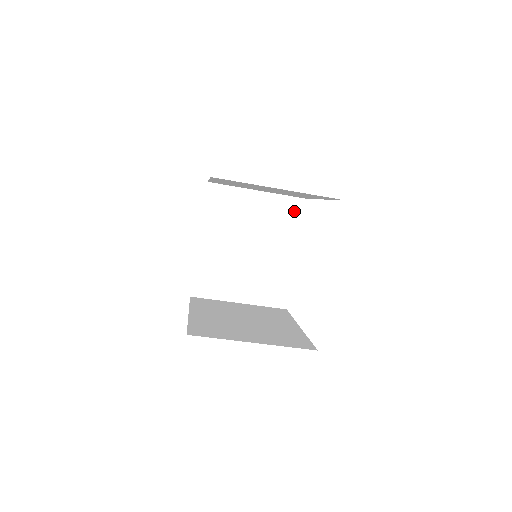
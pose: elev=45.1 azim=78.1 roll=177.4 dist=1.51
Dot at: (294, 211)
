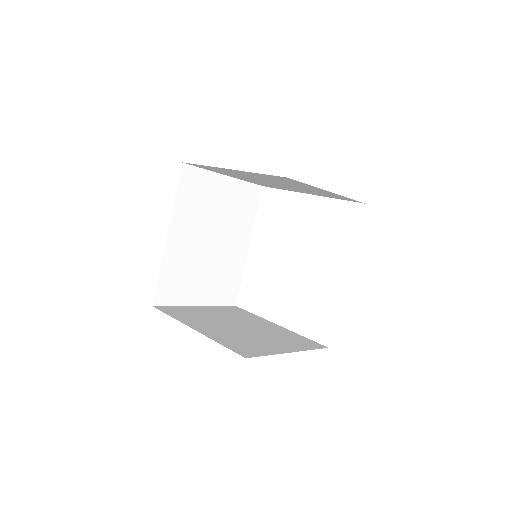
Dot at: occluded
